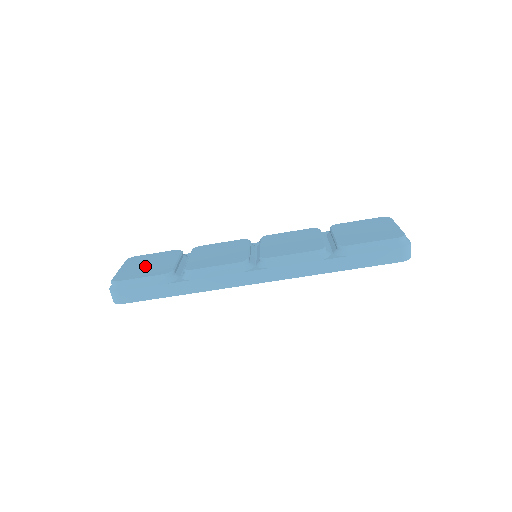
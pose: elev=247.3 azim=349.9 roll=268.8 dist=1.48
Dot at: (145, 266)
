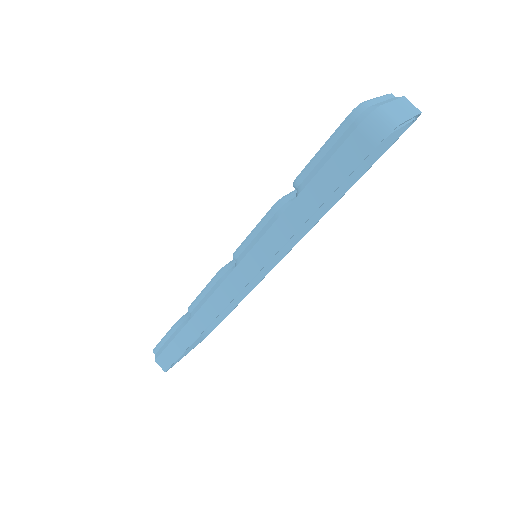
Dot at: occluded
